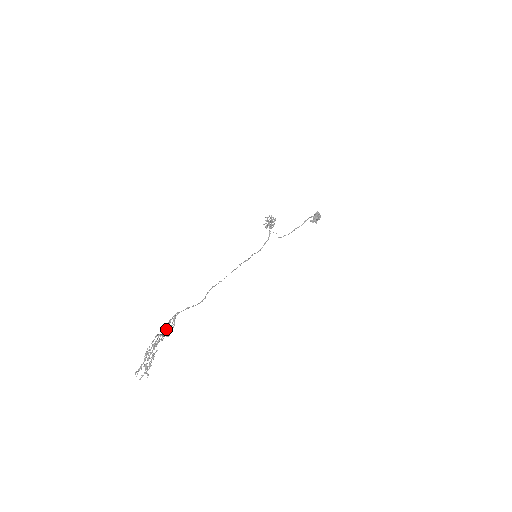
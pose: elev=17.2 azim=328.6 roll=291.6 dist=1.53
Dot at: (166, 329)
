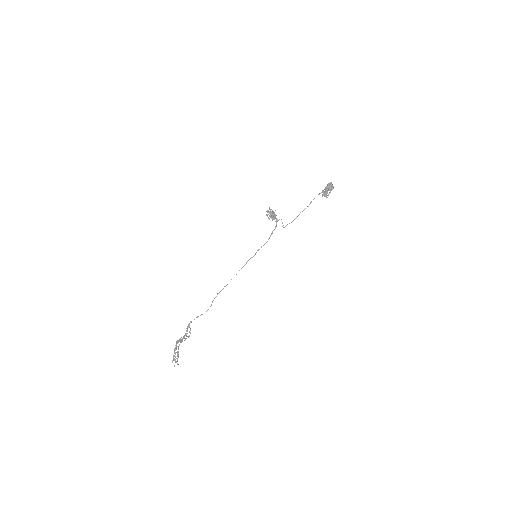
Dot at: (185, 333)
